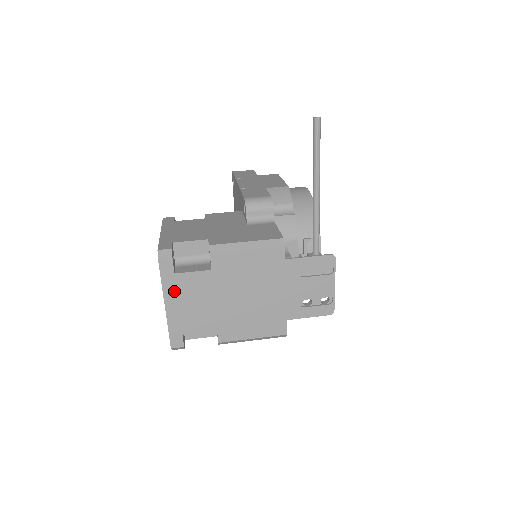
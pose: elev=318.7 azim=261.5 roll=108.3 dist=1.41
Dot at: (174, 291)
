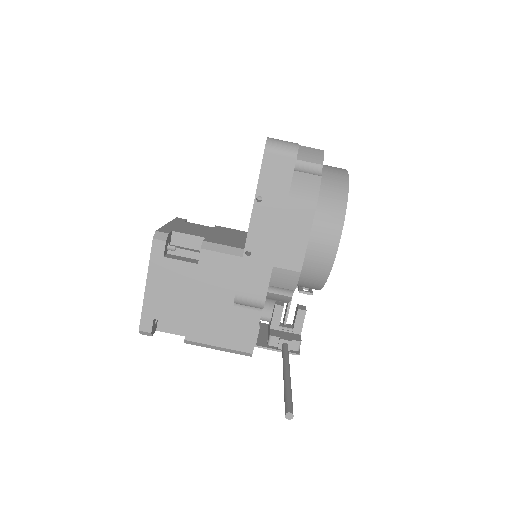
Dot at: occluded
